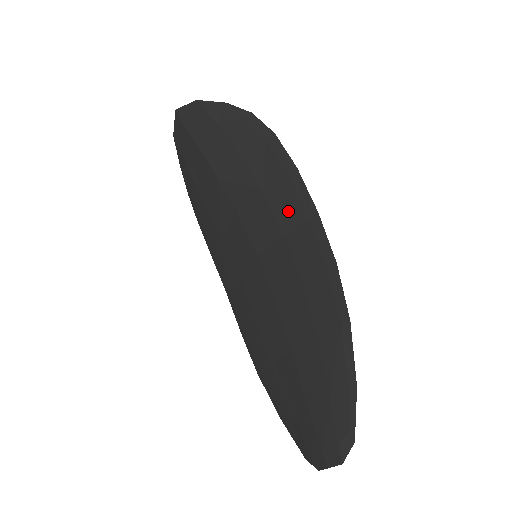
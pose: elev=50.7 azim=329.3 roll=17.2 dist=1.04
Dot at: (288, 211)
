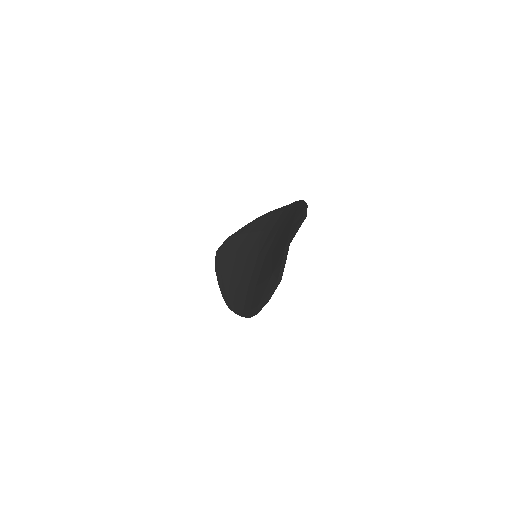
Dot at: (273, 221)
